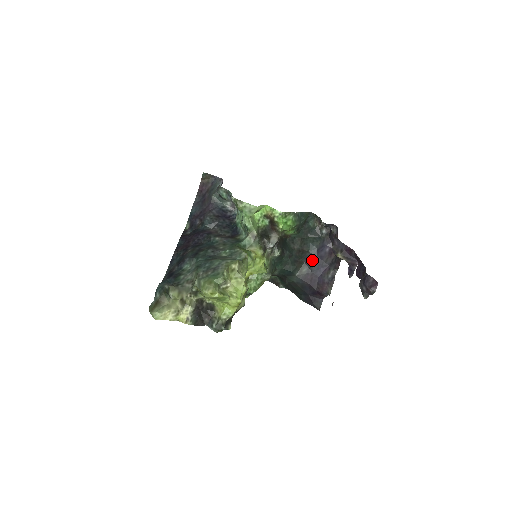
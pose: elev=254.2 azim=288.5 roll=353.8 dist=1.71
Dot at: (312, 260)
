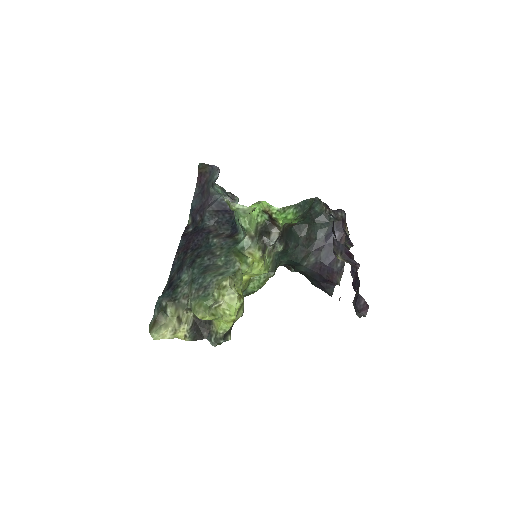
Dot at: (320, 248)
